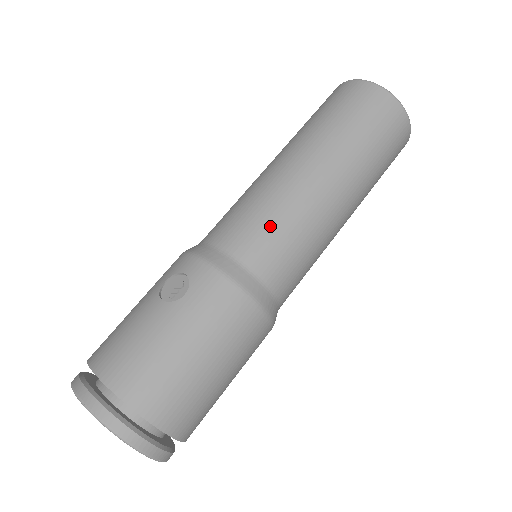
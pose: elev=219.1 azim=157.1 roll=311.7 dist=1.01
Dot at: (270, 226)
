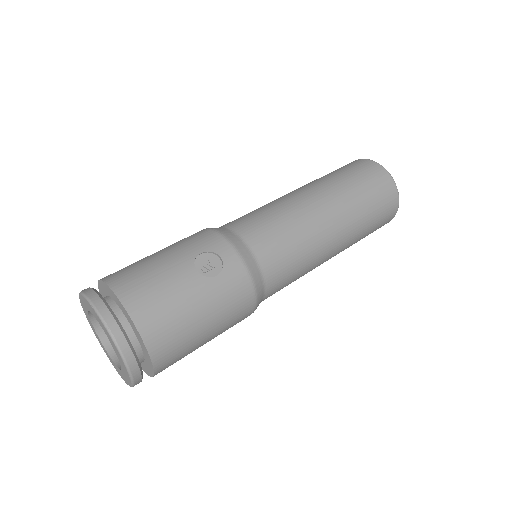
Dot at: (291, 251)
